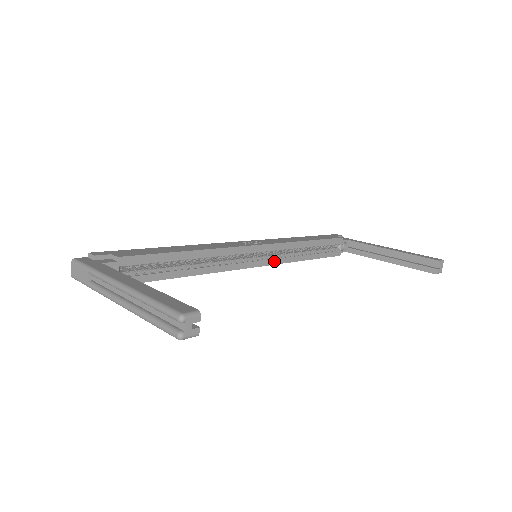
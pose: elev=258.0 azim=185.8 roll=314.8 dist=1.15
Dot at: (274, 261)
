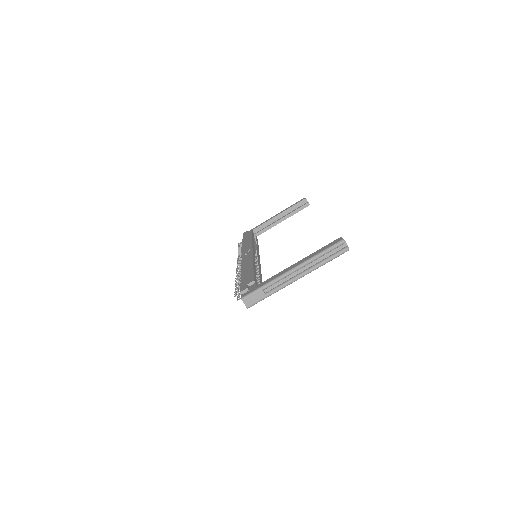
Dot at: (258, 255)
